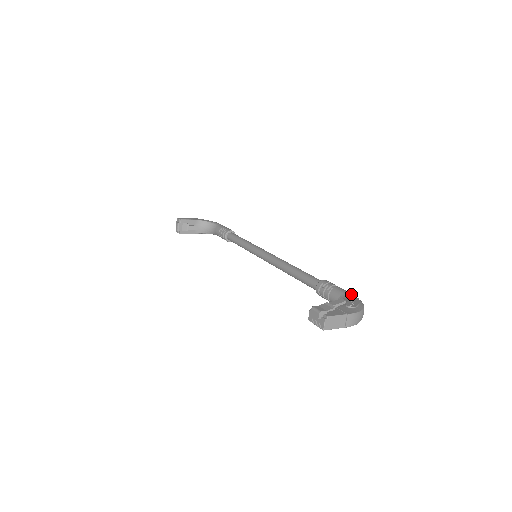
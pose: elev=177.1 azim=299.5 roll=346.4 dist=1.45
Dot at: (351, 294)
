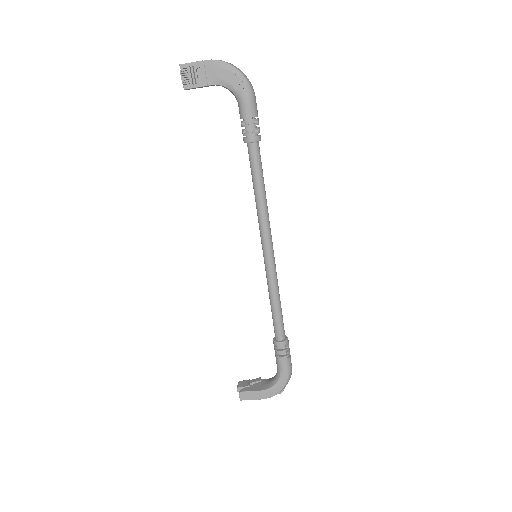
Dot at: occluded
